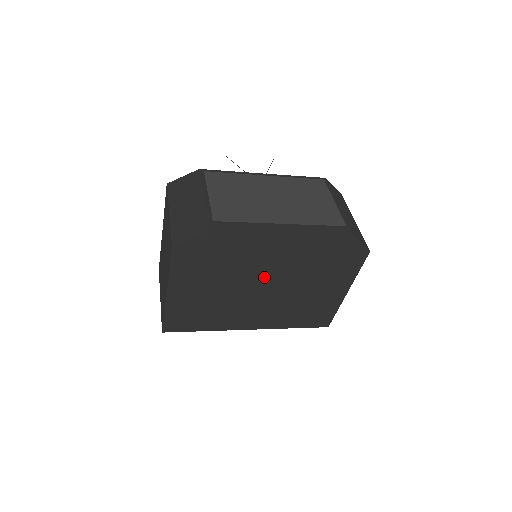
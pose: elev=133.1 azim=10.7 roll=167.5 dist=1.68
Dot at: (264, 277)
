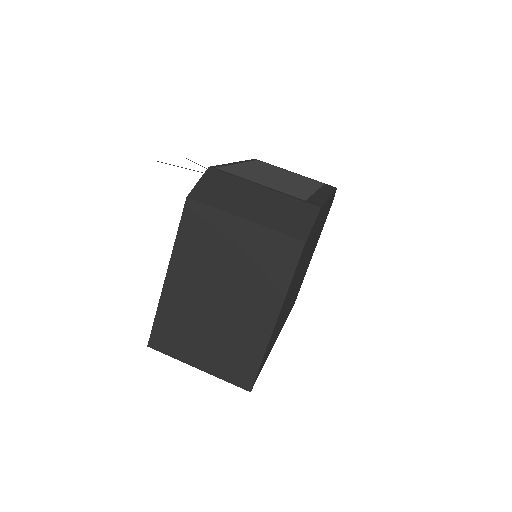
Dot at: (306, 259)
